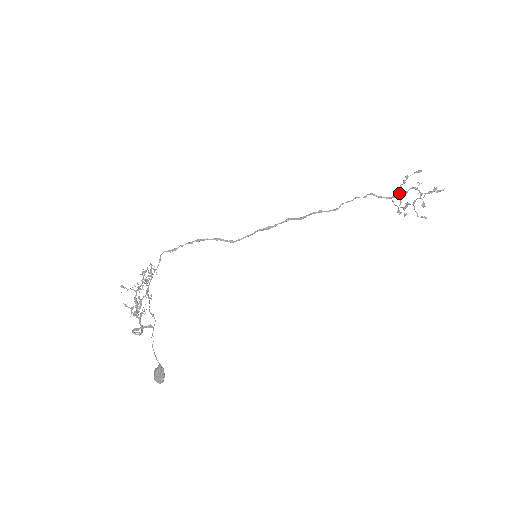
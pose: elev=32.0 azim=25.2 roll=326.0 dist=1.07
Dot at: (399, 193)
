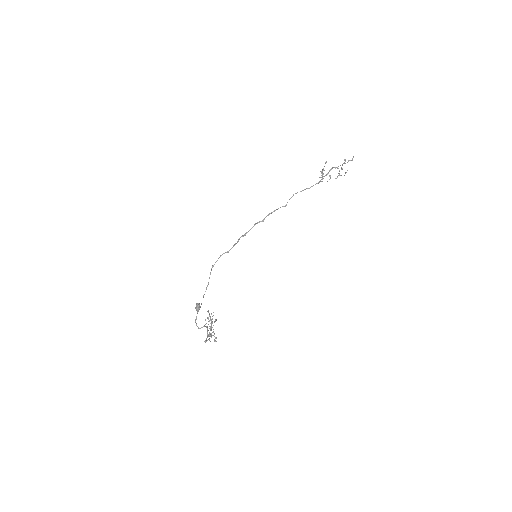
Dot at: occluded
